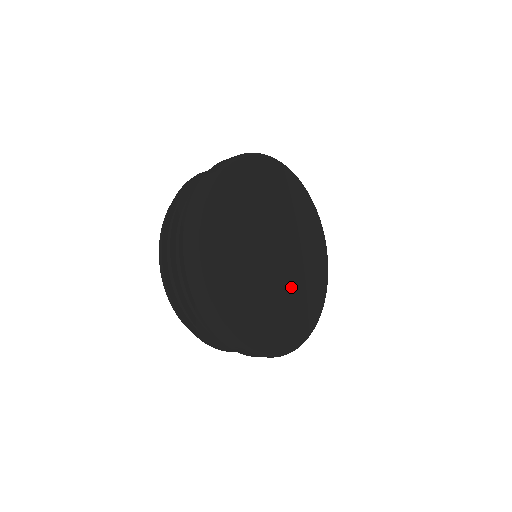
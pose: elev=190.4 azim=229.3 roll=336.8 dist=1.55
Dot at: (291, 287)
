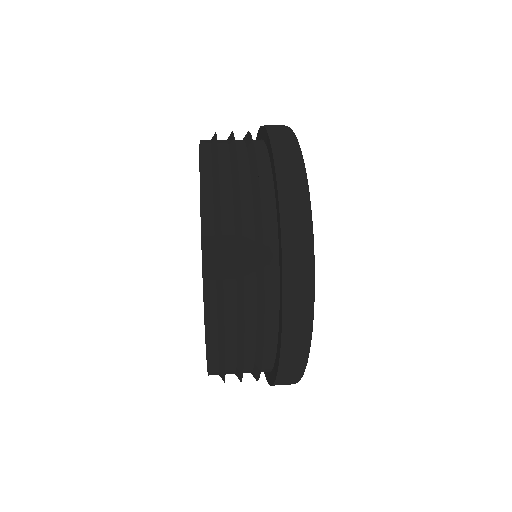
Dot at: occluded
